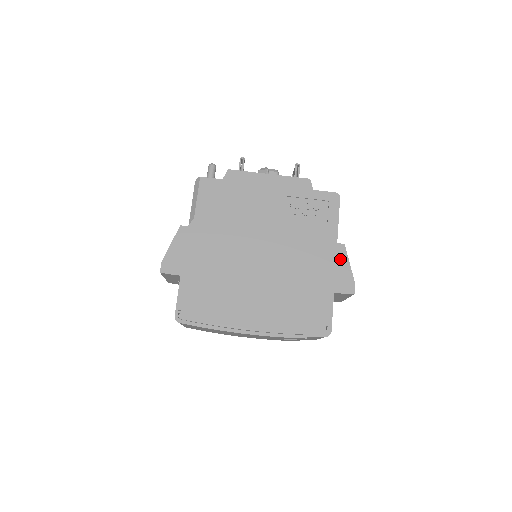
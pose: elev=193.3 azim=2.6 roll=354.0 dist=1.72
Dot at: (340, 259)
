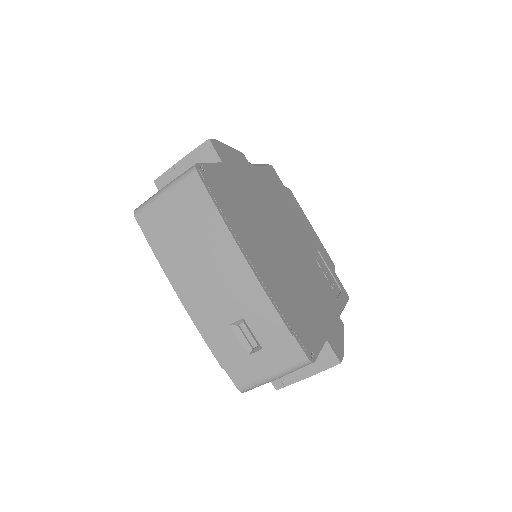
Dot at: (338, 328)
